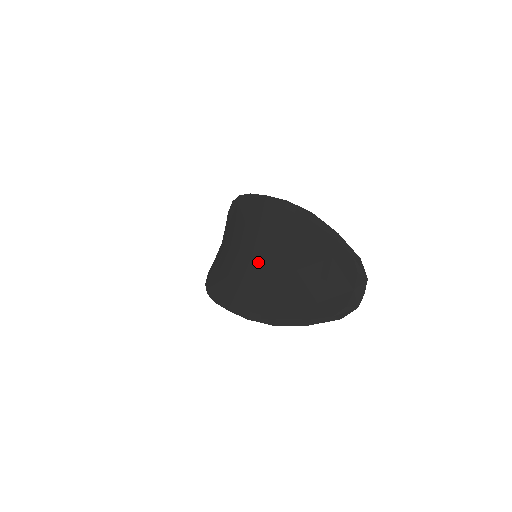
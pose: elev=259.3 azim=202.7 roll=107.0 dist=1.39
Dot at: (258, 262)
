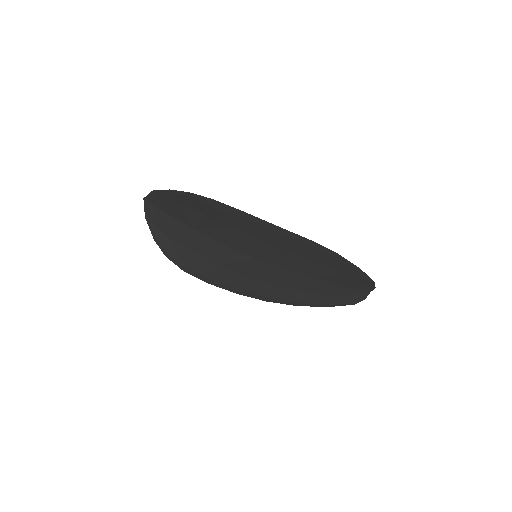
Dot at: (267, 267)
